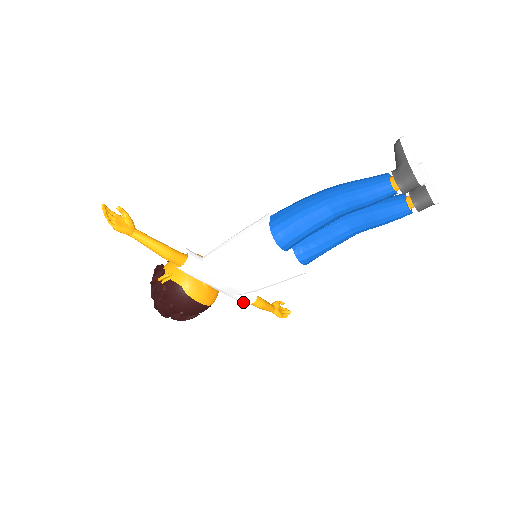
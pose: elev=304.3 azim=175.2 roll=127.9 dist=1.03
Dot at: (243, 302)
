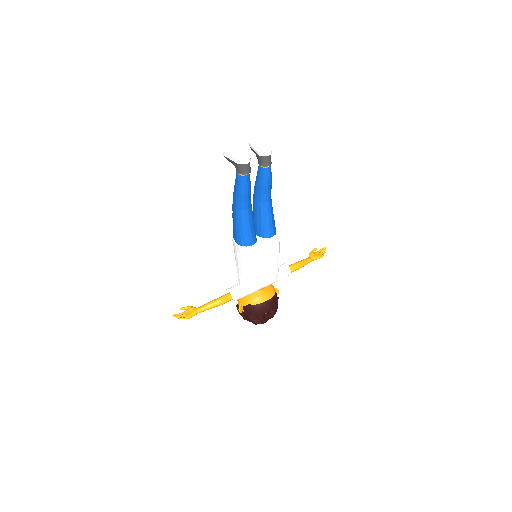
Dot at: occluded
